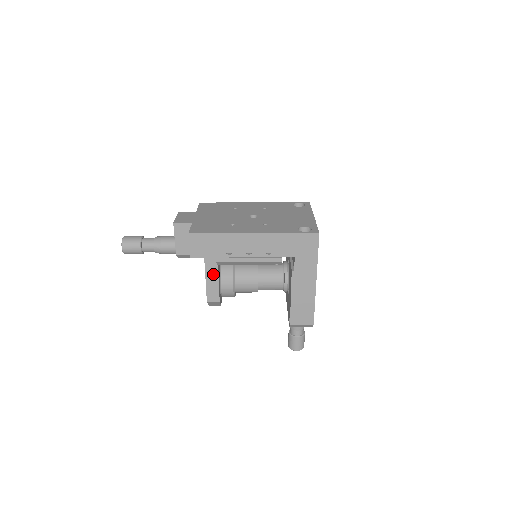
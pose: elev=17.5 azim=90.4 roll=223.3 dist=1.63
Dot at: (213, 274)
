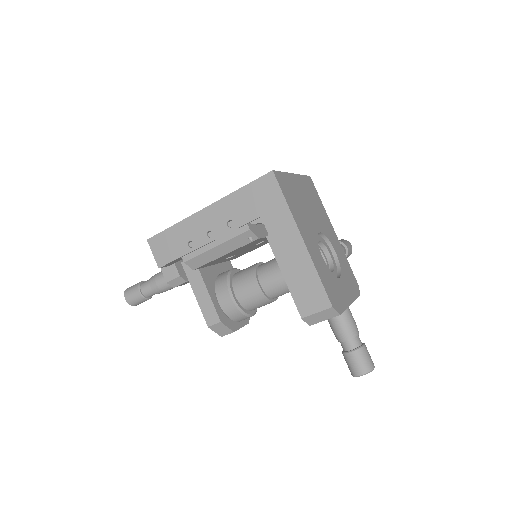
Dot at: (200, 287)
